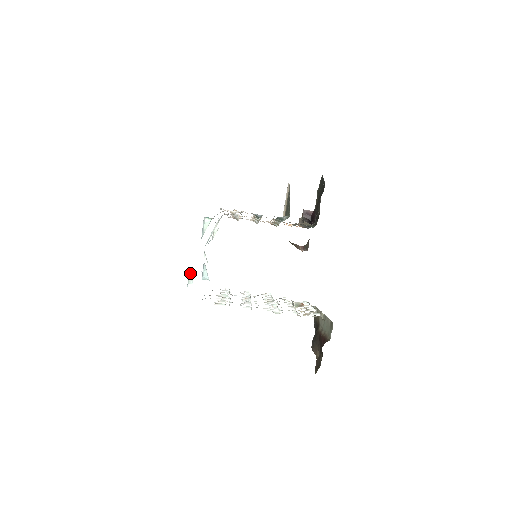
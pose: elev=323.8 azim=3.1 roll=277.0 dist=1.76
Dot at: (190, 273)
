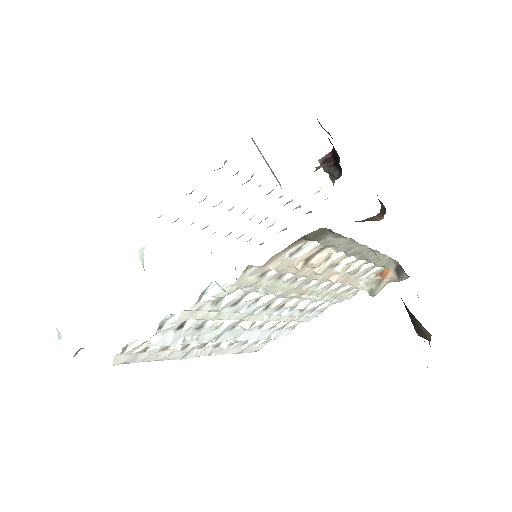
Dot at: occluded
